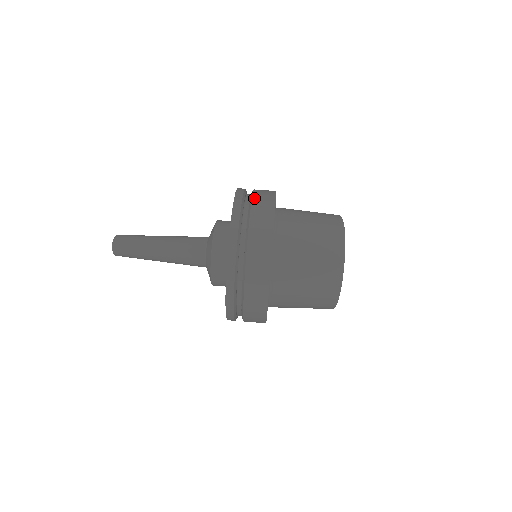
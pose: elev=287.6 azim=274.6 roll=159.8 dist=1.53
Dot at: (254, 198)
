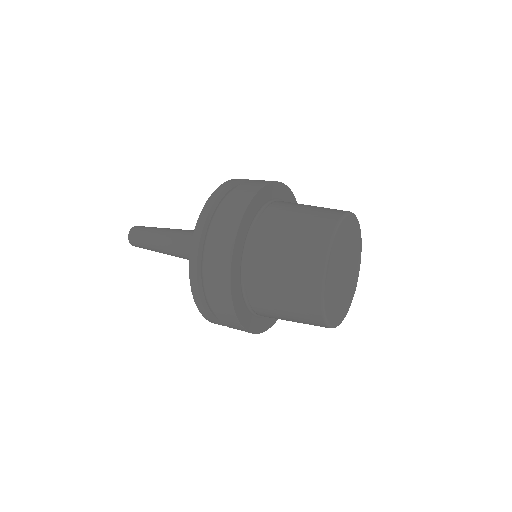
Dot at: (234, 191)
